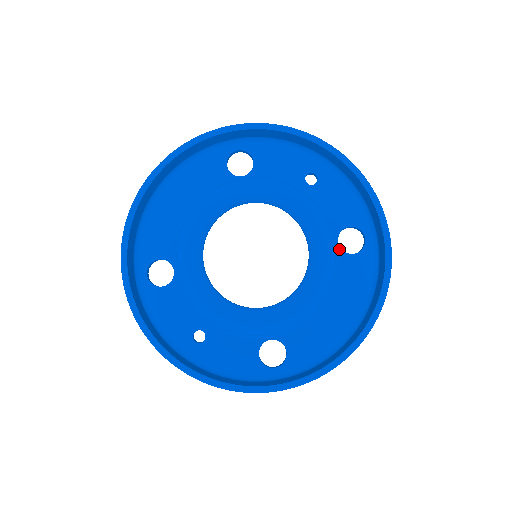
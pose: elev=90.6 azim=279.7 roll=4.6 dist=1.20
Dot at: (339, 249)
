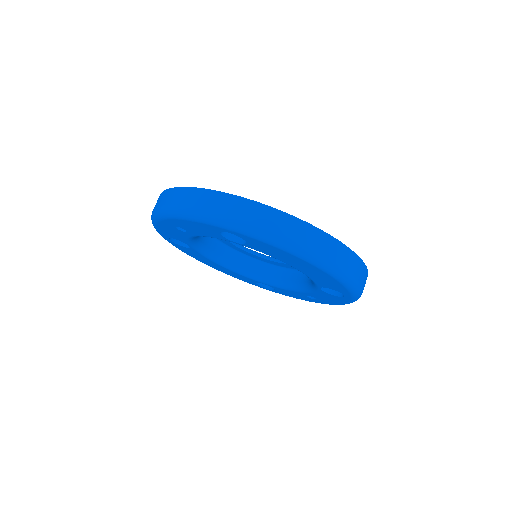
Dot at: occluded
